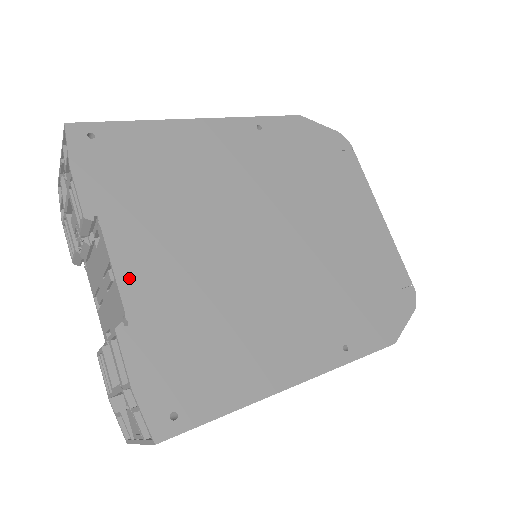
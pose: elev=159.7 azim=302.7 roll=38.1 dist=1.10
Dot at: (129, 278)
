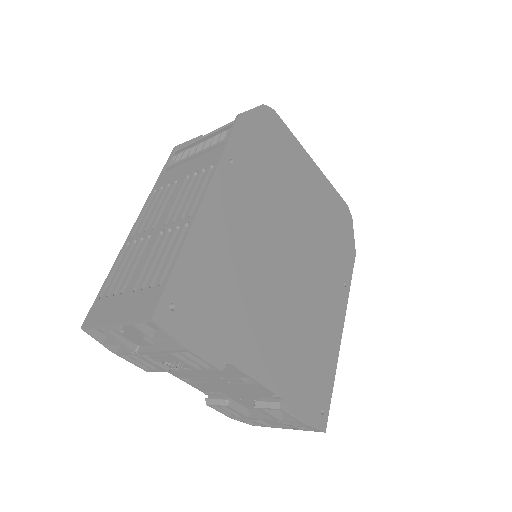
Dot at: (264, 375)
